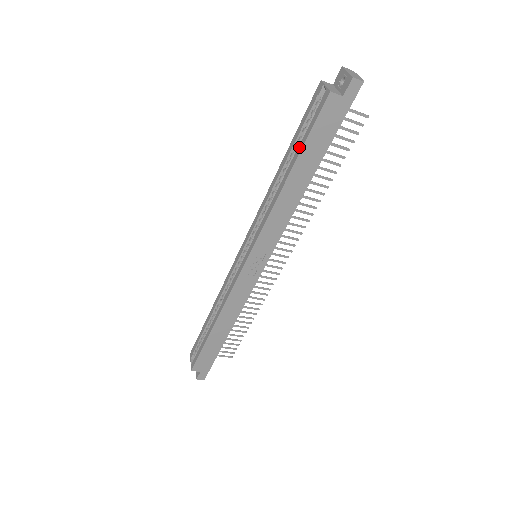
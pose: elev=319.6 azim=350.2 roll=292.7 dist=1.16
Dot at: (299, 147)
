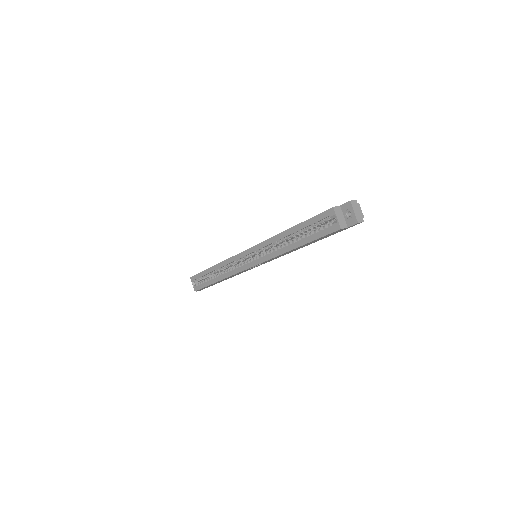
Dot at: (308, 238)
